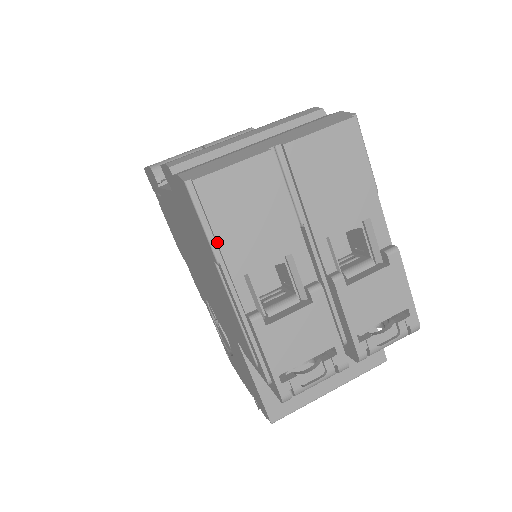
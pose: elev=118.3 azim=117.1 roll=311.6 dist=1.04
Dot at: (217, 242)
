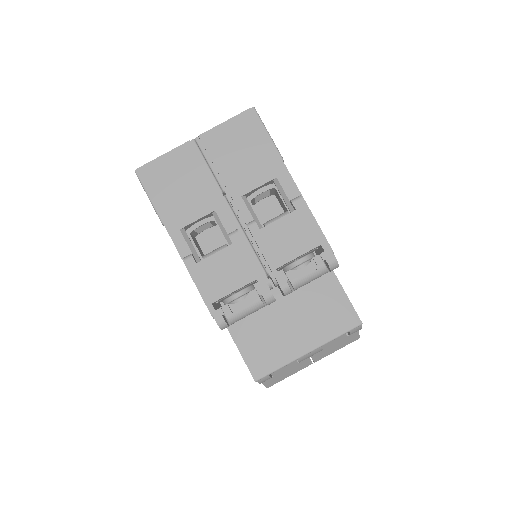
Dot at: (158, 207)
